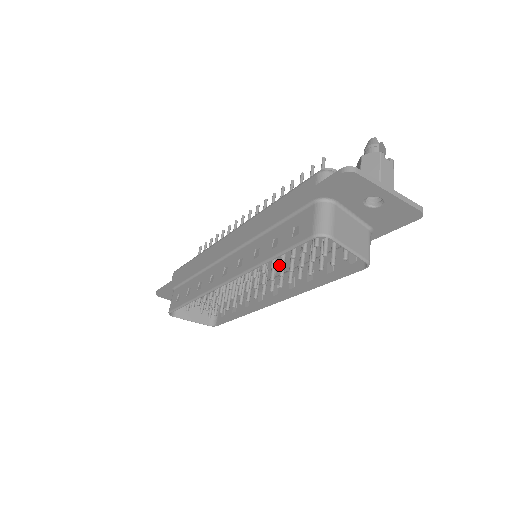
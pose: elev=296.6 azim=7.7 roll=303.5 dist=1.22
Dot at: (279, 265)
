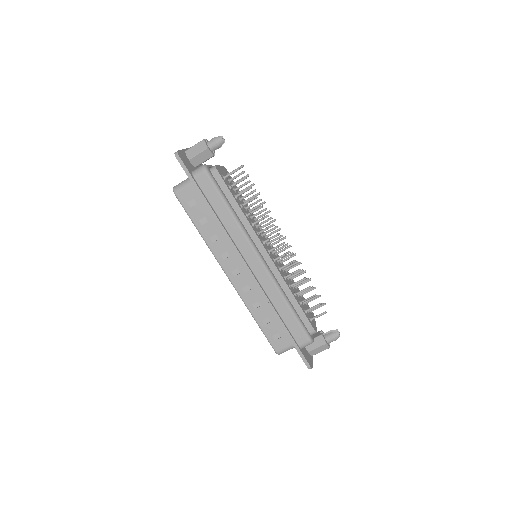
Dot at: occluded
